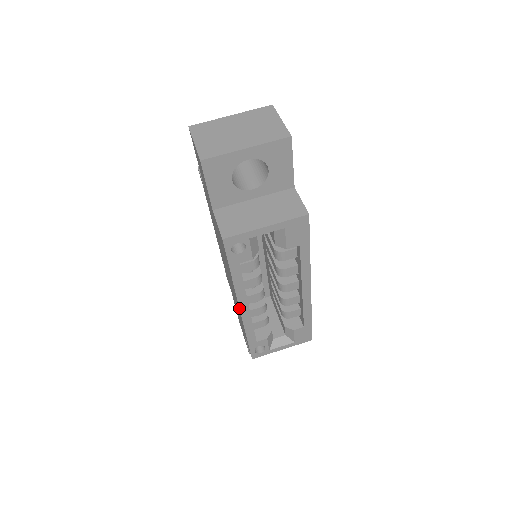
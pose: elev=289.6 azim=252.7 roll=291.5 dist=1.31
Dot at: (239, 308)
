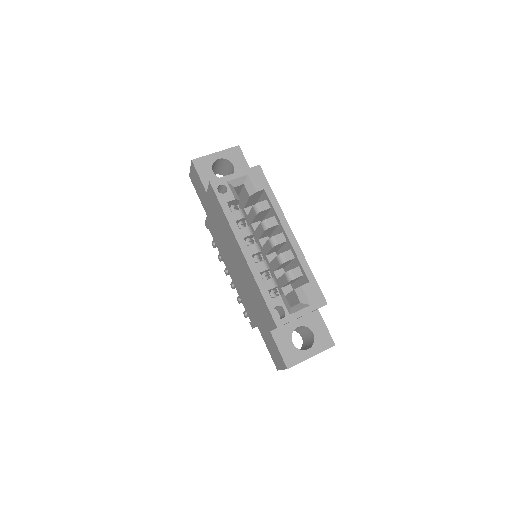
Dot at: (241, 250)
